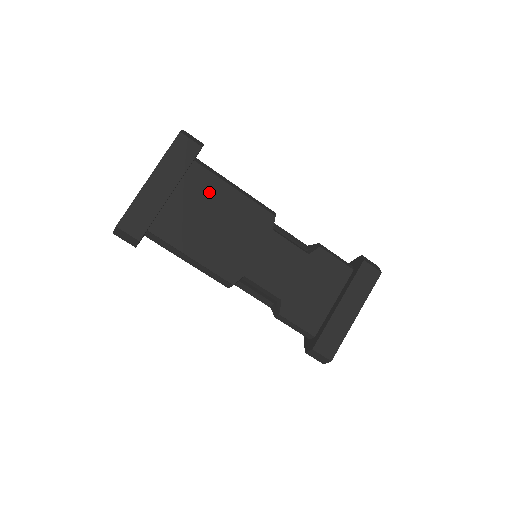
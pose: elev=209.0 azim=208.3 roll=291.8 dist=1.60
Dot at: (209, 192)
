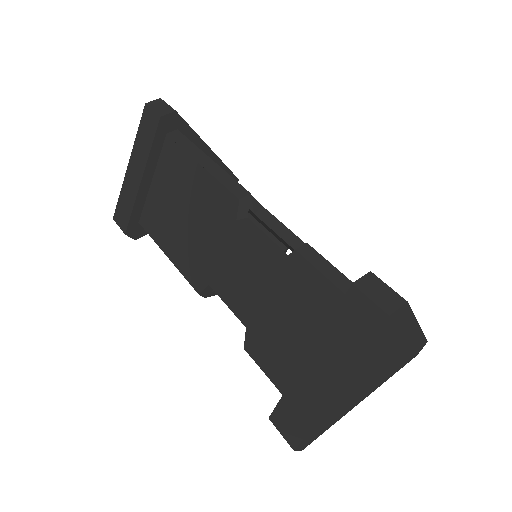
Dot at: (178, 172)
